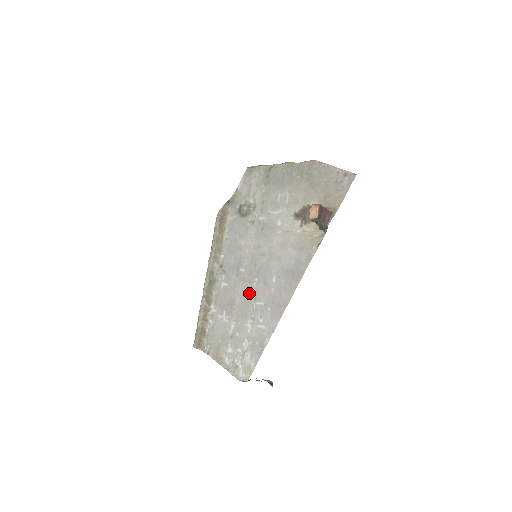
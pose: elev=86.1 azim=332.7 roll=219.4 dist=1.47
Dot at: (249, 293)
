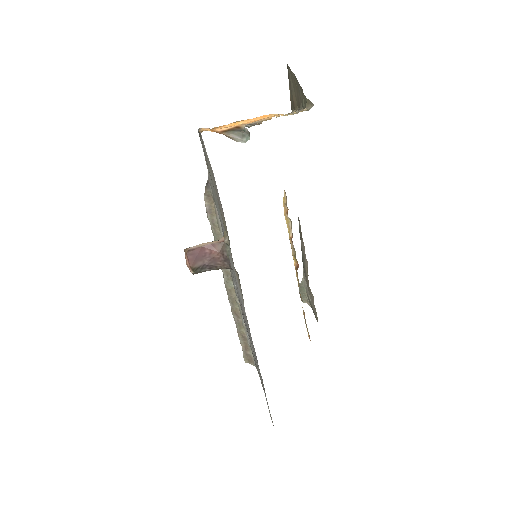
Dot at: occluded
